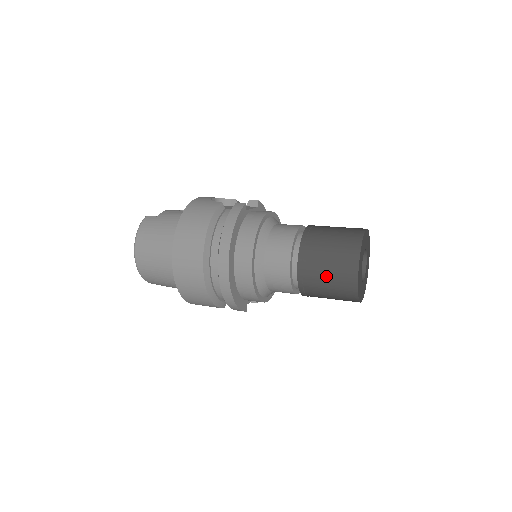
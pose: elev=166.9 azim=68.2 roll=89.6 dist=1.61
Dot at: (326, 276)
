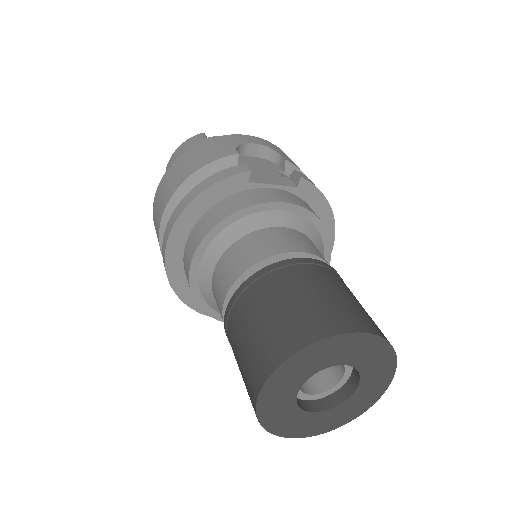
Dot at: (238, 355)
